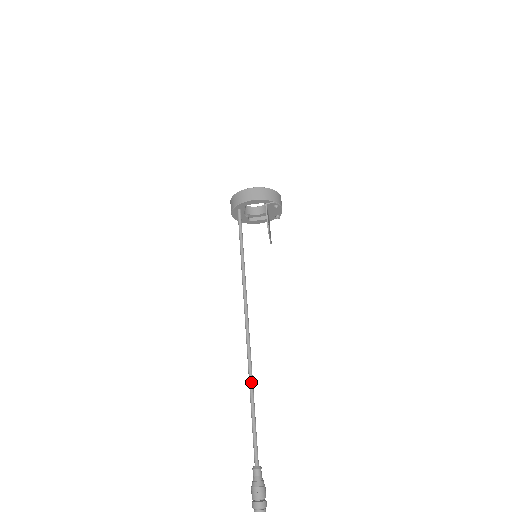
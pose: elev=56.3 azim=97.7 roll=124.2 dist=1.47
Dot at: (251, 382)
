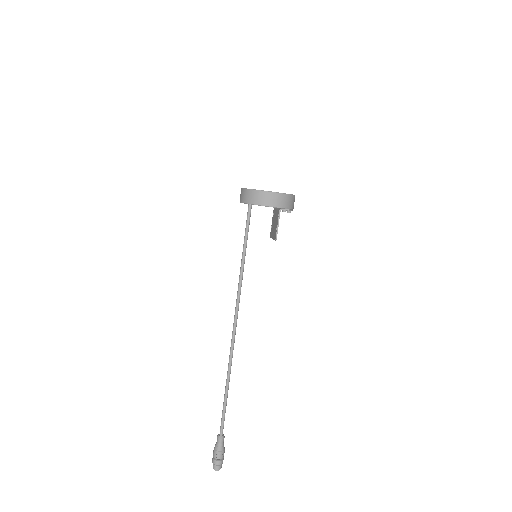
Dot at: (229, 374)
